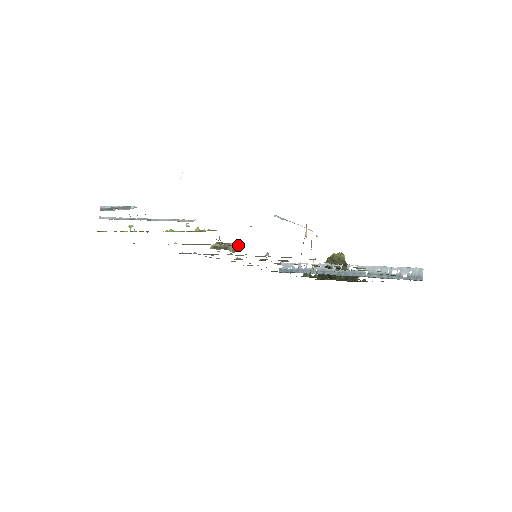
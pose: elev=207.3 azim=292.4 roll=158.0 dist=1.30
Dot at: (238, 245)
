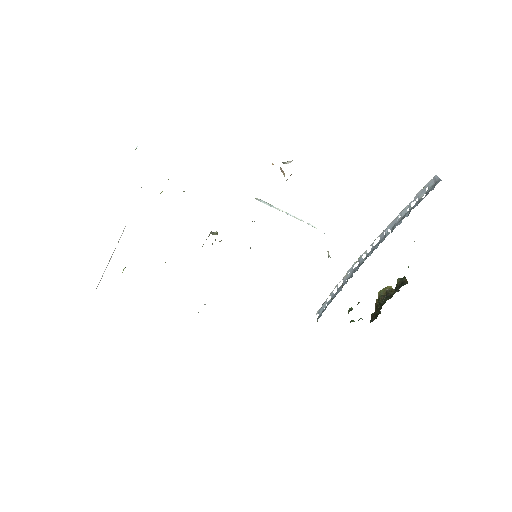
Dot at: occluded
